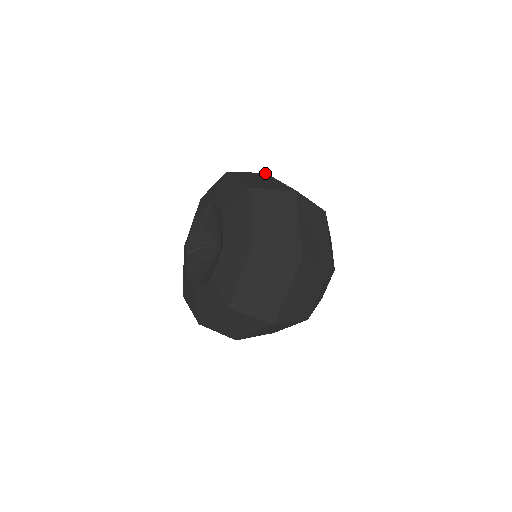
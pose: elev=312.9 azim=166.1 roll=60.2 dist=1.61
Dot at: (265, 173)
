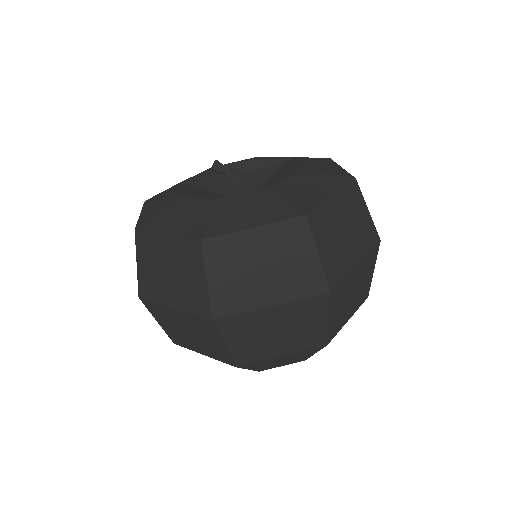
Dot at: occluded
